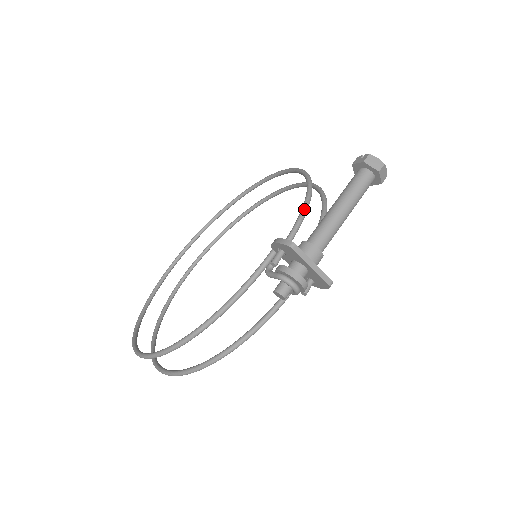
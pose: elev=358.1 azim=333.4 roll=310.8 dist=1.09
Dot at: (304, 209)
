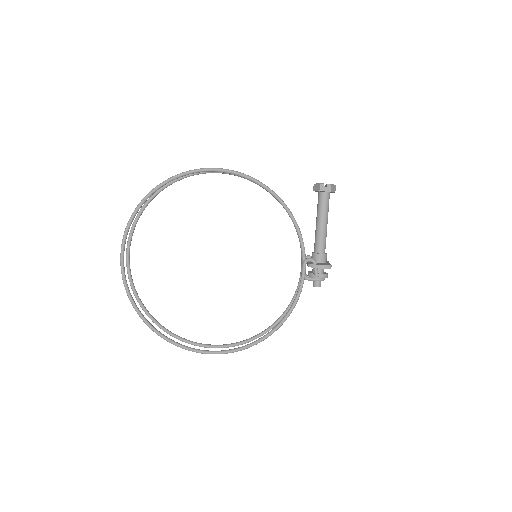
Dot at: (298, 227)
